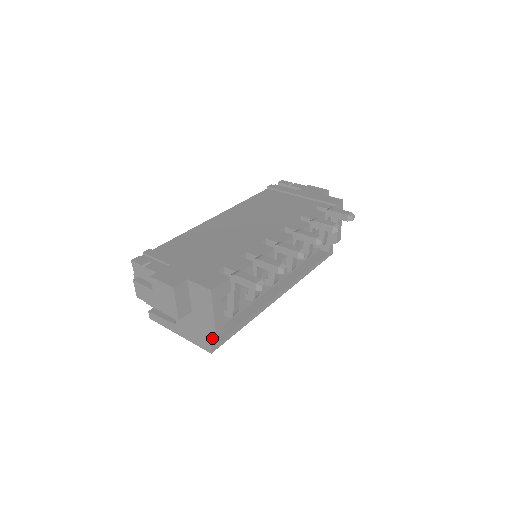
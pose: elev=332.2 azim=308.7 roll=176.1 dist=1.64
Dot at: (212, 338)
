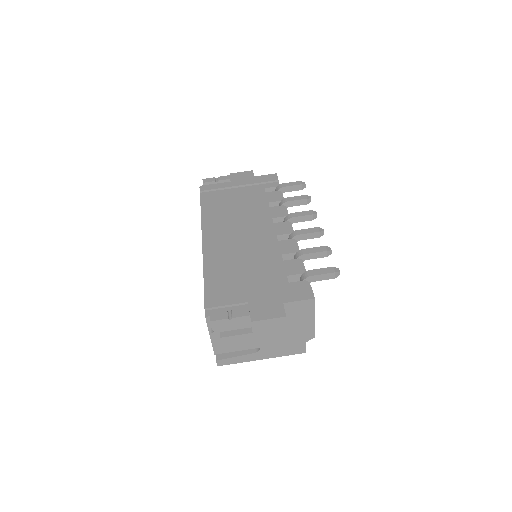
Dot at: (309, 339)
